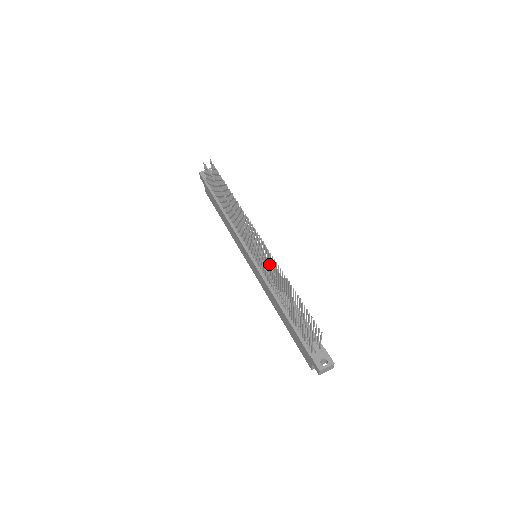
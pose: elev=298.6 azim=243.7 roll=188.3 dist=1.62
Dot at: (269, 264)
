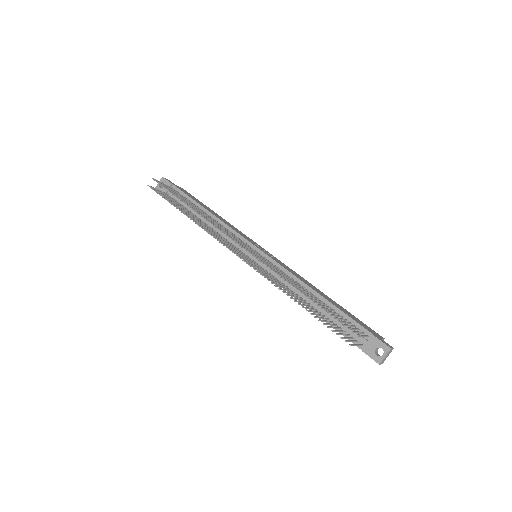
Dot at: occluded
